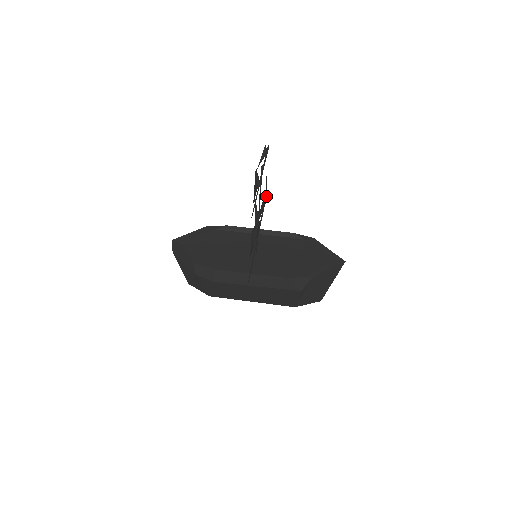
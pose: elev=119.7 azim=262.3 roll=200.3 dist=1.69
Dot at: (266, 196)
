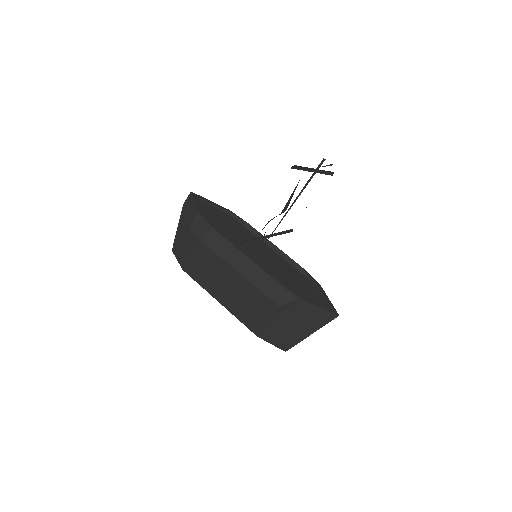
Dot at: occluded
